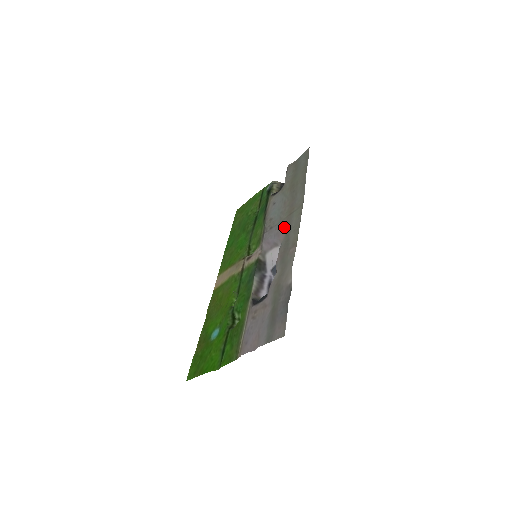
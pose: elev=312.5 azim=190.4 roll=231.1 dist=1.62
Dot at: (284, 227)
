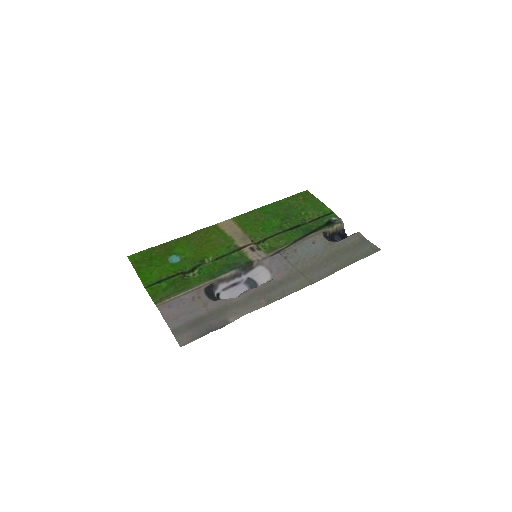
Dot at: (288, 274)
